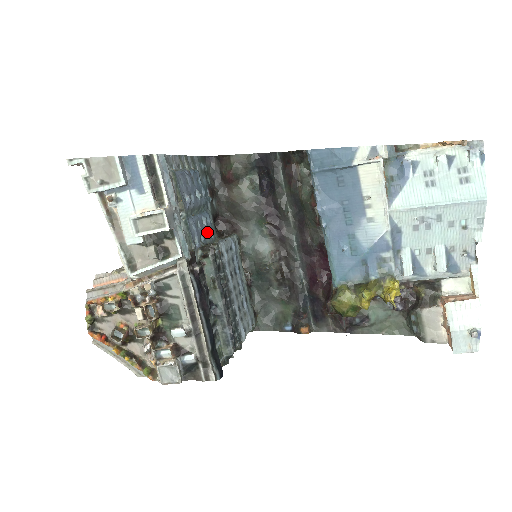
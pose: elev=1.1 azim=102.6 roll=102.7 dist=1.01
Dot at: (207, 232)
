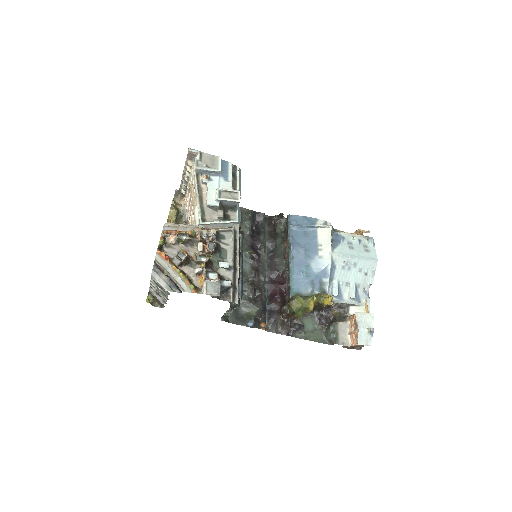
Dot at: occluded
